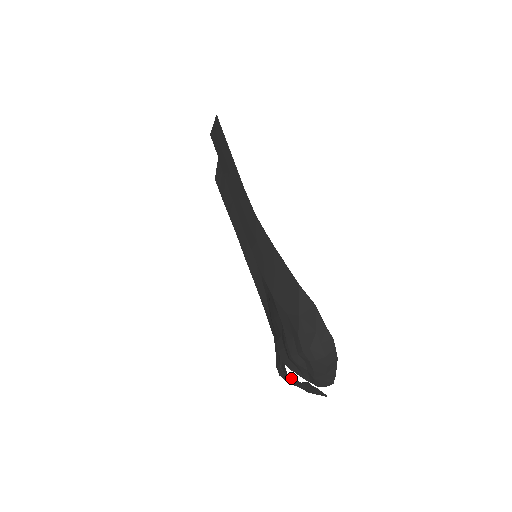
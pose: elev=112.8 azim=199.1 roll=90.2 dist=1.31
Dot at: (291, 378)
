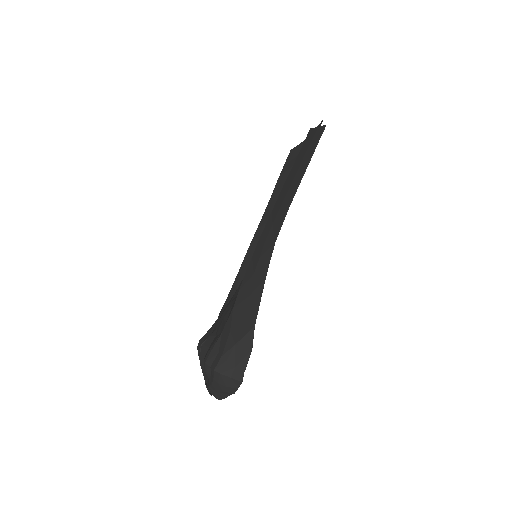
Dot at: occluded
